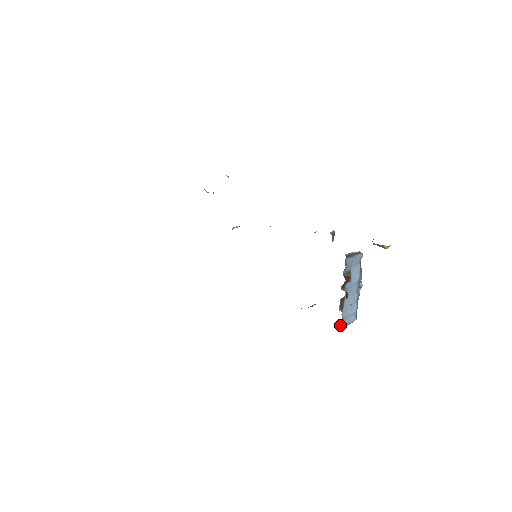
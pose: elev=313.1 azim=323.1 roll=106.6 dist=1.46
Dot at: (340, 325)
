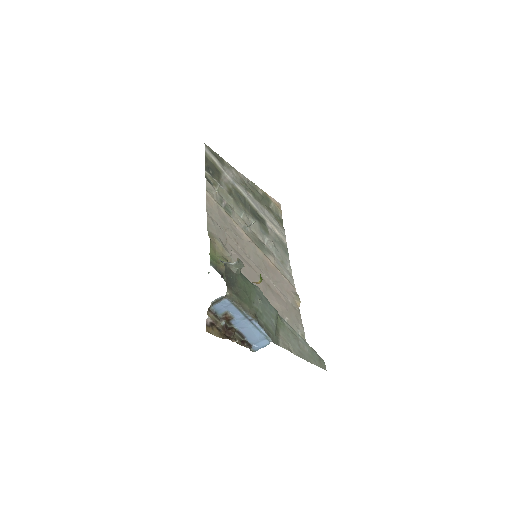
Dot at: (253, 349)
